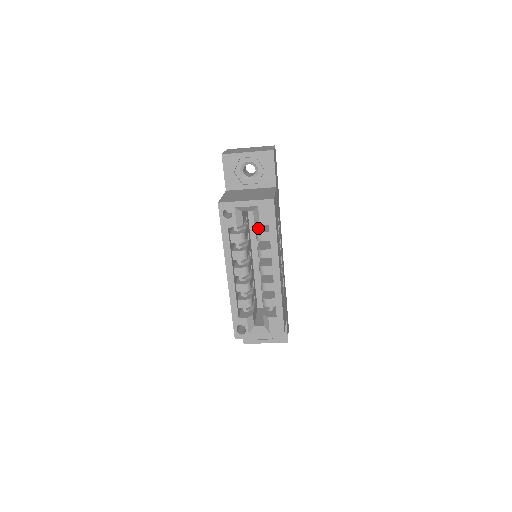
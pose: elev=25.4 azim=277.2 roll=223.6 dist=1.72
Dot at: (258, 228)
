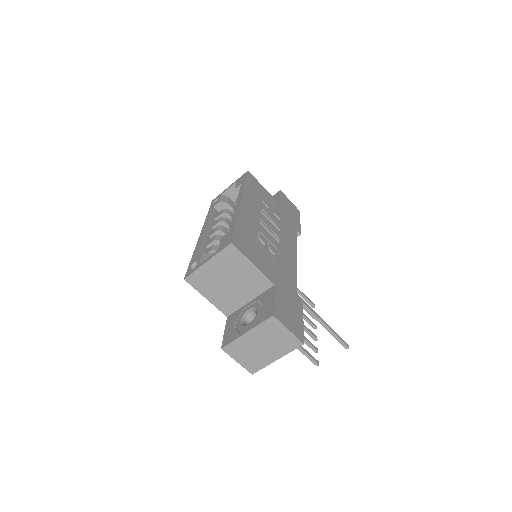
Dot at: occluded
